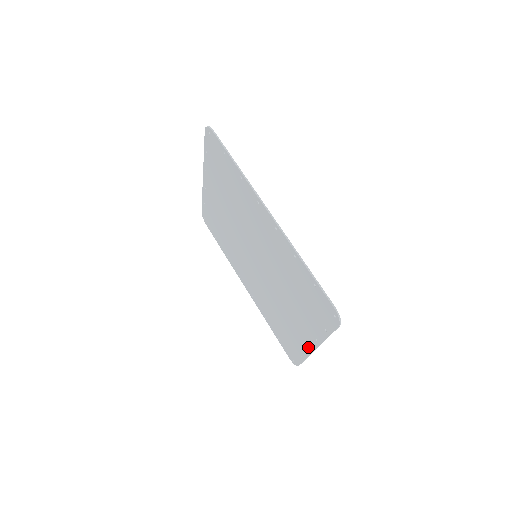
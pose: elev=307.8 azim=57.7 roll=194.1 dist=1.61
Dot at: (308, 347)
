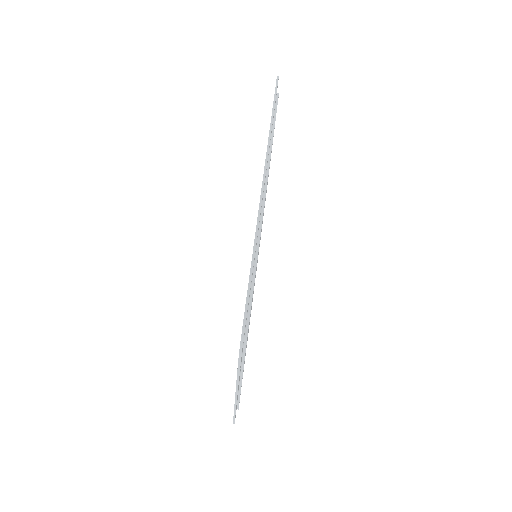
Dot at: occluded
